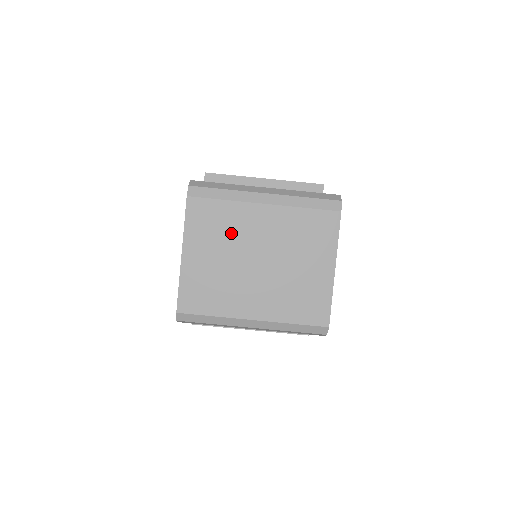
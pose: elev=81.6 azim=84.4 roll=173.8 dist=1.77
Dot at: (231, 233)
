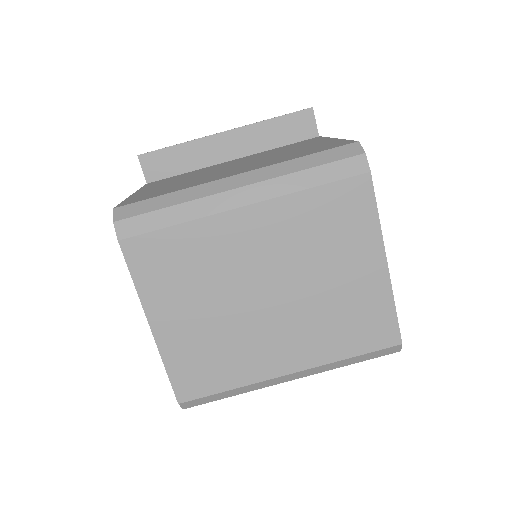
Dot at: (210, 269)
